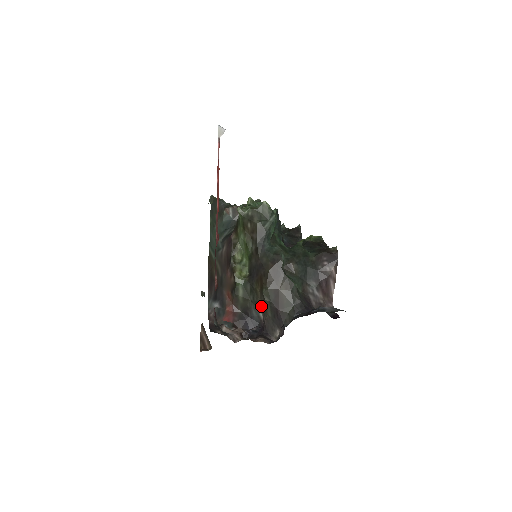
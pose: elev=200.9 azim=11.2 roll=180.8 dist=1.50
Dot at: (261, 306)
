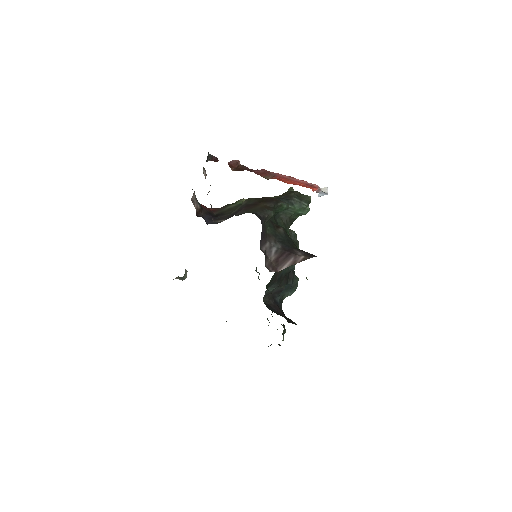
Dot at: occluded
